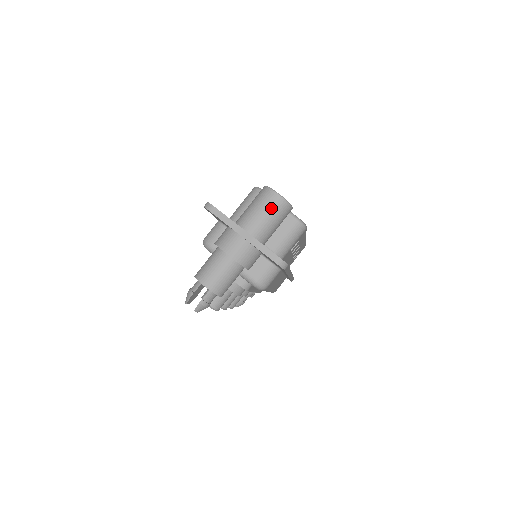
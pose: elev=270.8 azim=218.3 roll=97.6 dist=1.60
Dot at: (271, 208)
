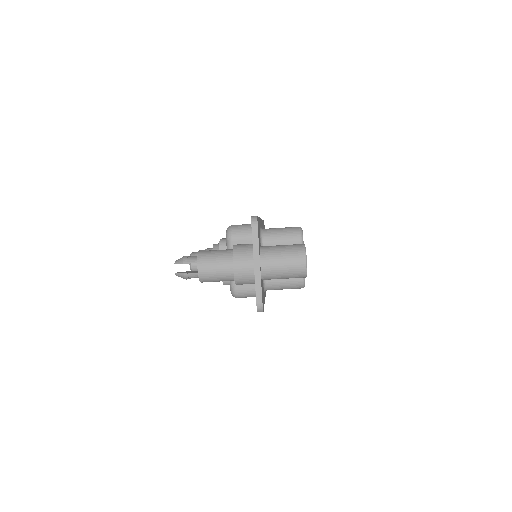
Dot at: (292, 266)
